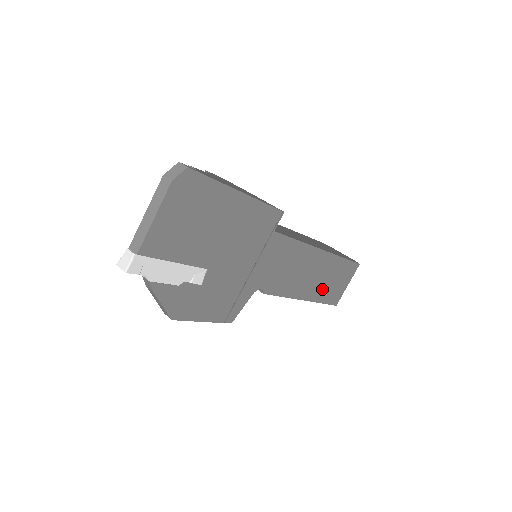
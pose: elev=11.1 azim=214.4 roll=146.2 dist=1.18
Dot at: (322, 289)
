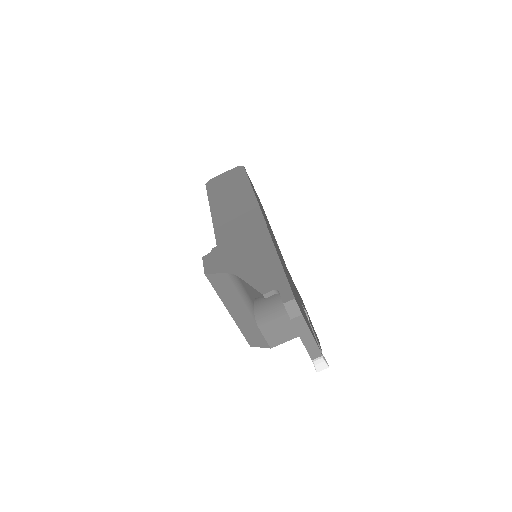
Dot at: occluded
